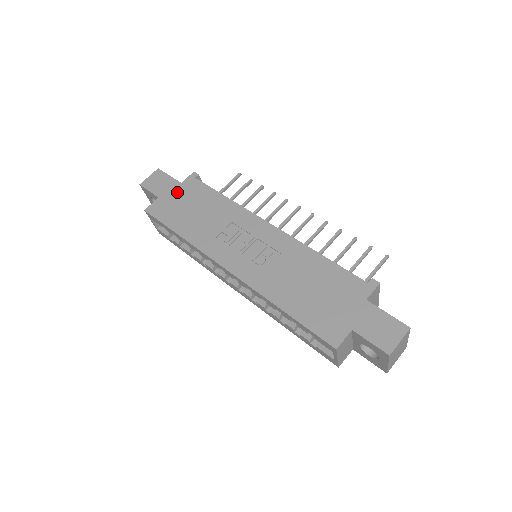
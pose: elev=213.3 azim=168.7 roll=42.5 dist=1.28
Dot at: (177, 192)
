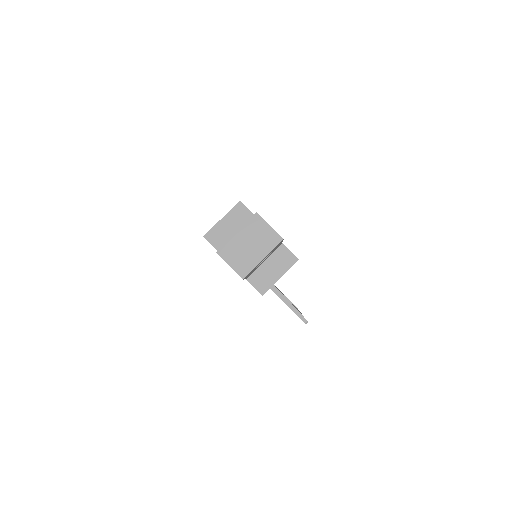
Dot at: occluded
